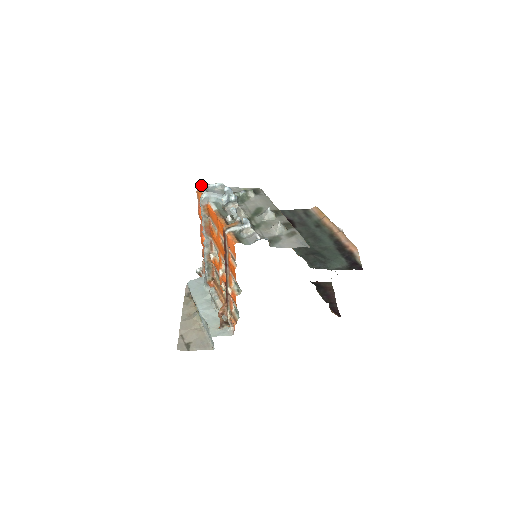
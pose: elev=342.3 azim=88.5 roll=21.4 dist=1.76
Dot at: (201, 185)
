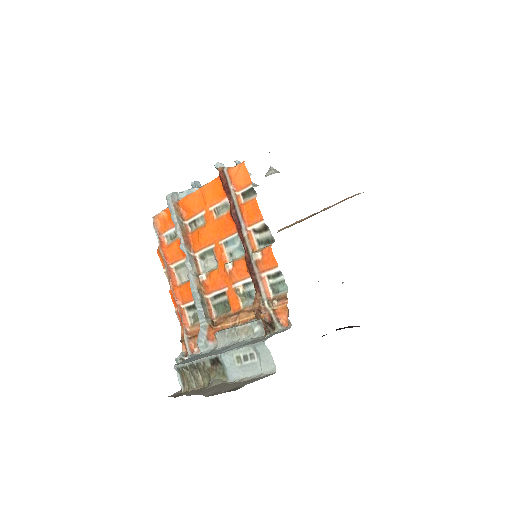
Dot at: (155, 215)
